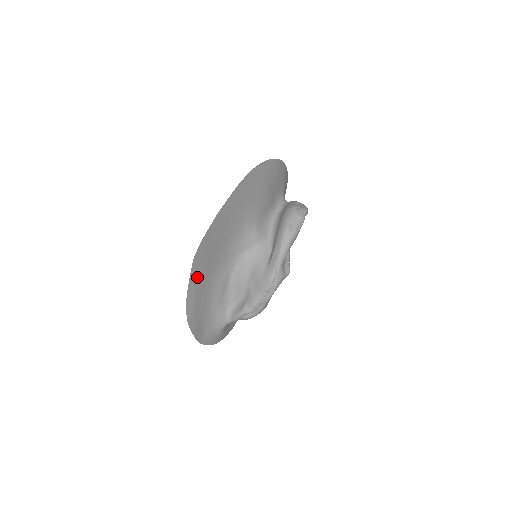
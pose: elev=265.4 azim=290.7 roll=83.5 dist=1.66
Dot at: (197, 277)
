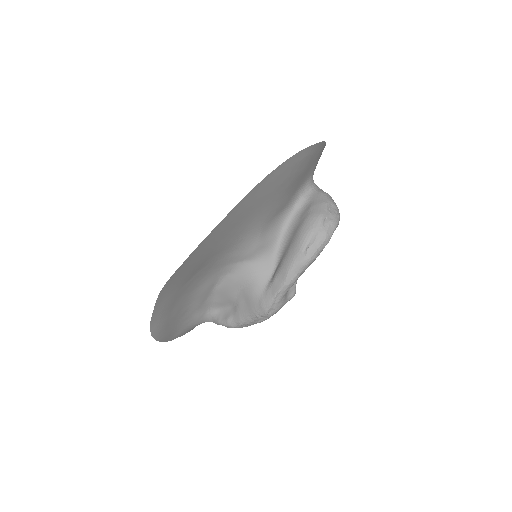
Dot at: (166, 301)
